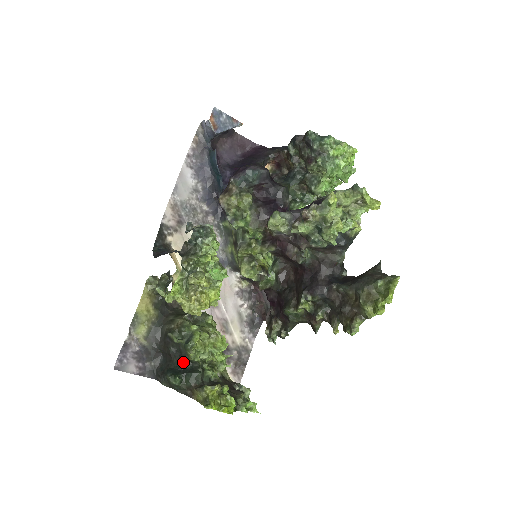
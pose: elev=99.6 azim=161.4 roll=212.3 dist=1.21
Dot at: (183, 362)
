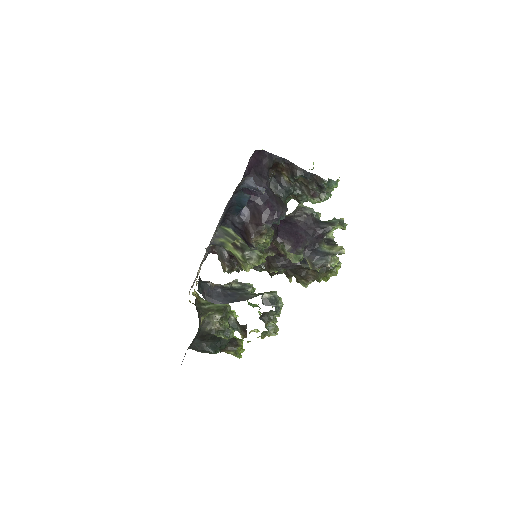
Dot at: (217, 340)
